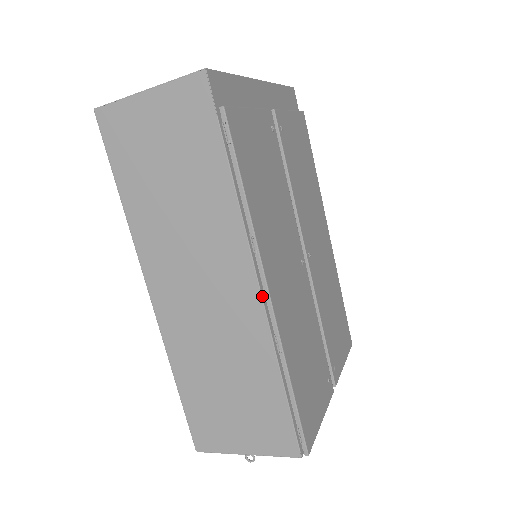
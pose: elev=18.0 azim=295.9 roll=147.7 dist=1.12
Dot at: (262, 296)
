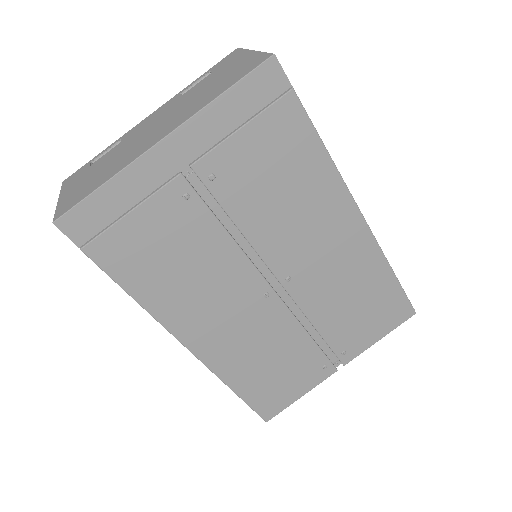
Dot at: (188, 348)
